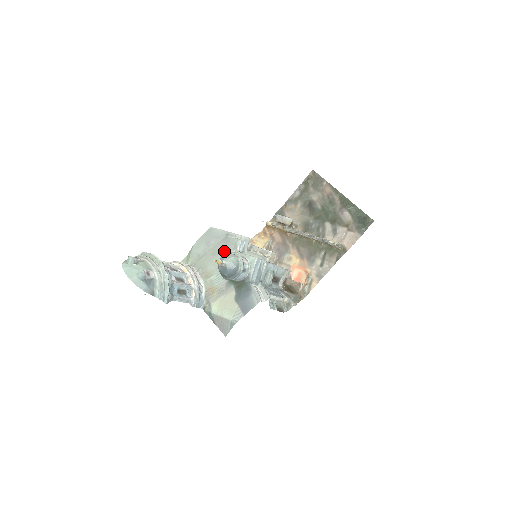
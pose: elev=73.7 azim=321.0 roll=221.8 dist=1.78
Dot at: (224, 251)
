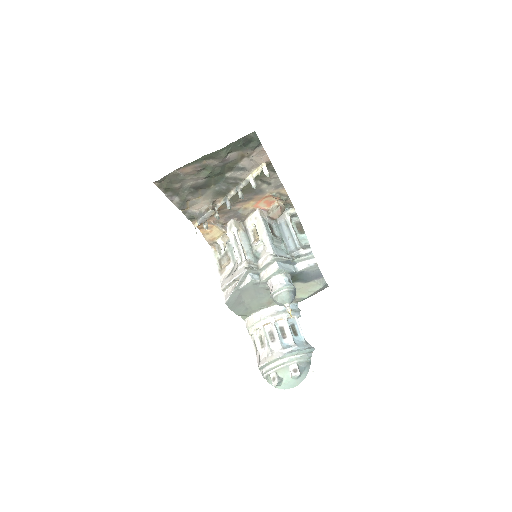
Dot at: (255, 292)
